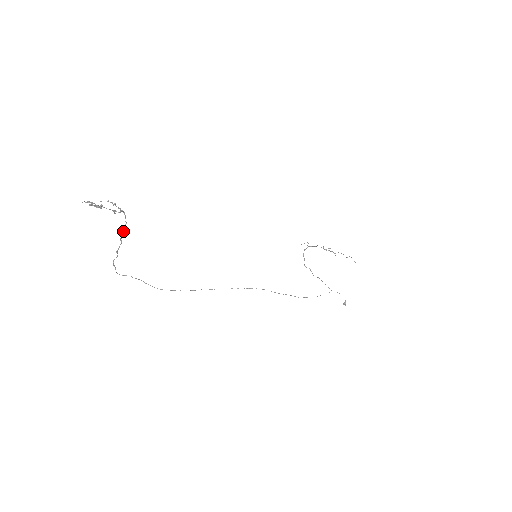
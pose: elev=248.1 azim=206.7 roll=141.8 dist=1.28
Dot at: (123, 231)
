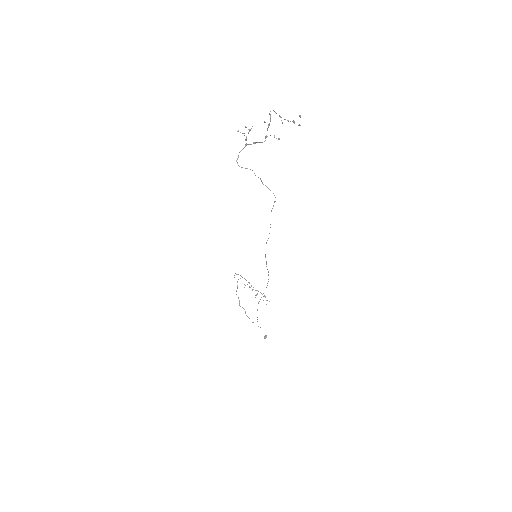
Dot at: (237, 162)
